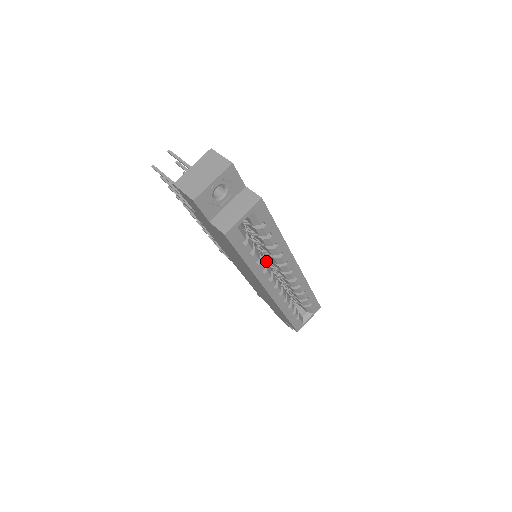
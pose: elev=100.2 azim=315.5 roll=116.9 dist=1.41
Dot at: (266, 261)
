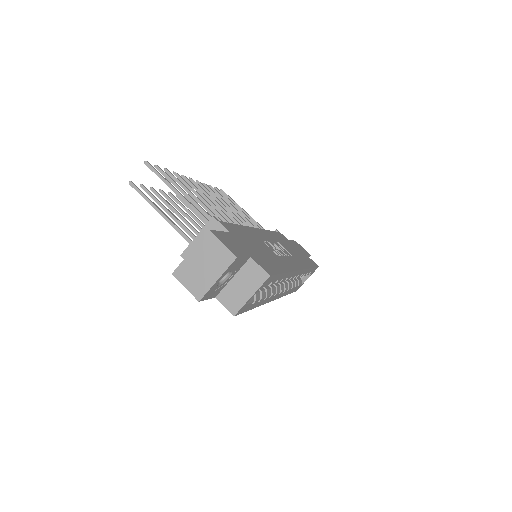
Dot at: occluded
